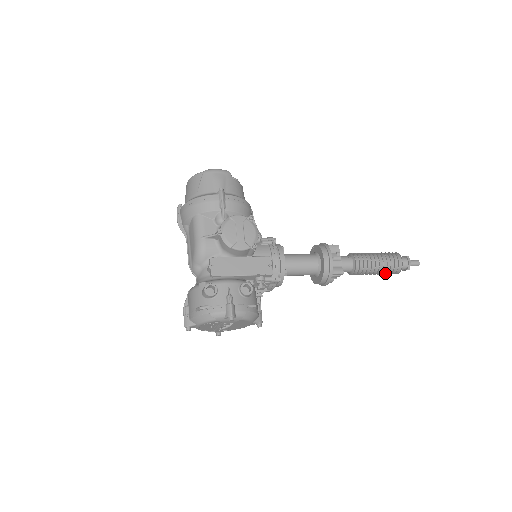
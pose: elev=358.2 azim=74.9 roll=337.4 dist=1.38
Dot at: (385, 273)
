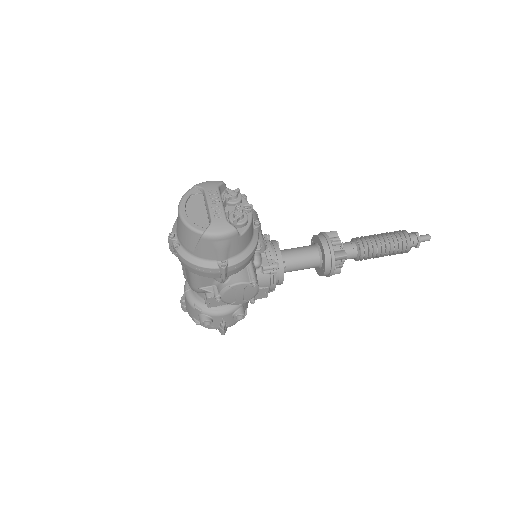
Dot at: occluded
